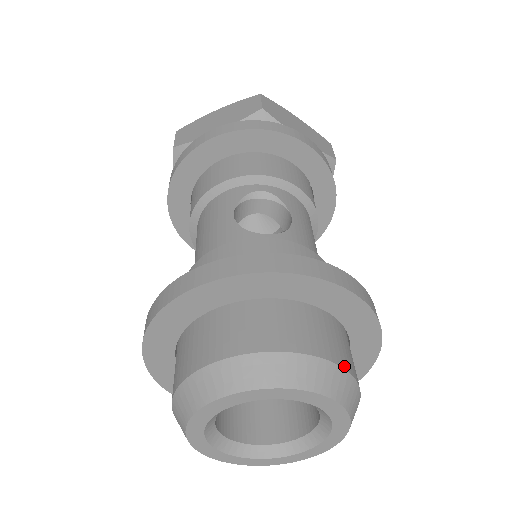
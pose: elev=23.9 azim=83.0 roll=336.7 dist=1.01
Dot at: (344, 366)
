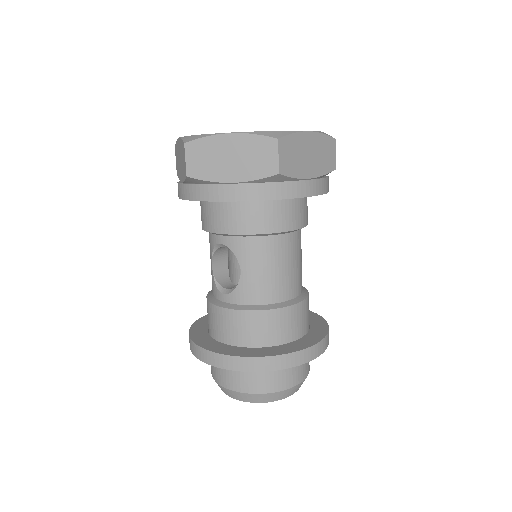
Dot at: (259, 392)
